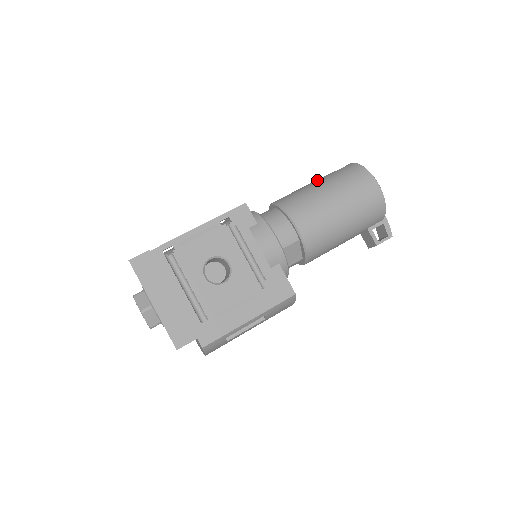
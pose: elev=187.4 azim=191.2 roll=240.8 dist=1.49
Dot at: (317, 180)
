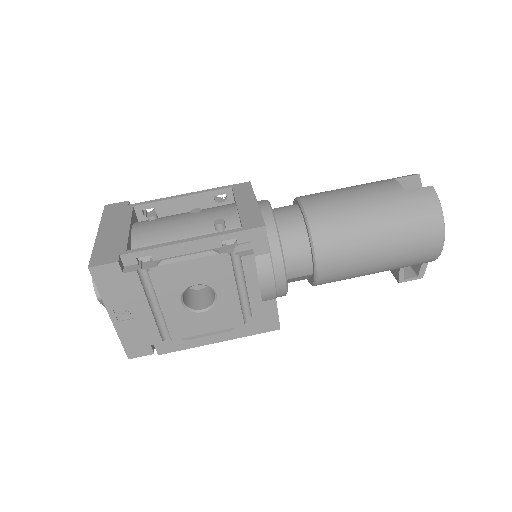
Dot at: (374, 197)
